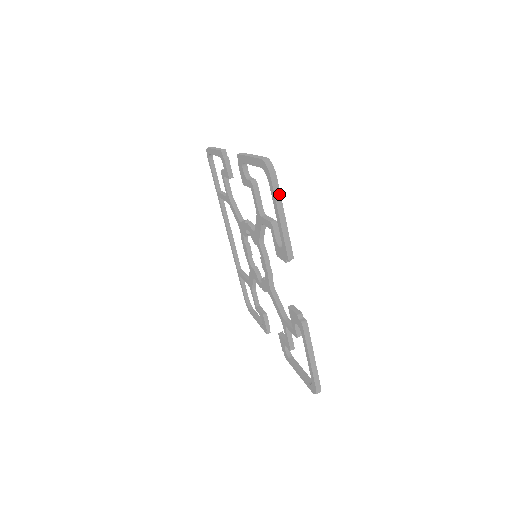
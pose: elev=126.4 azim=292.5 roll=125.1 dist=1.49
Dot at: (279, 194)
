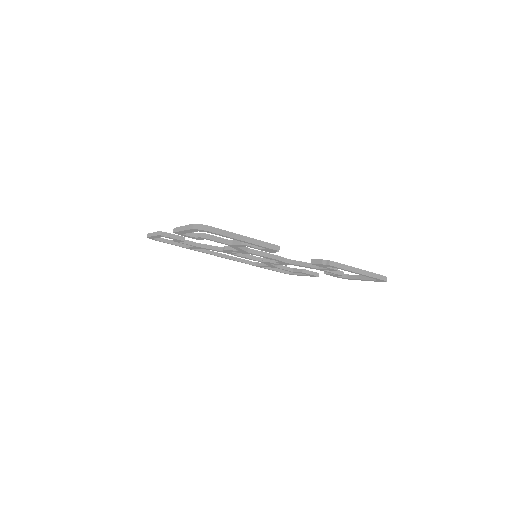
Dot at: (227, 232)
